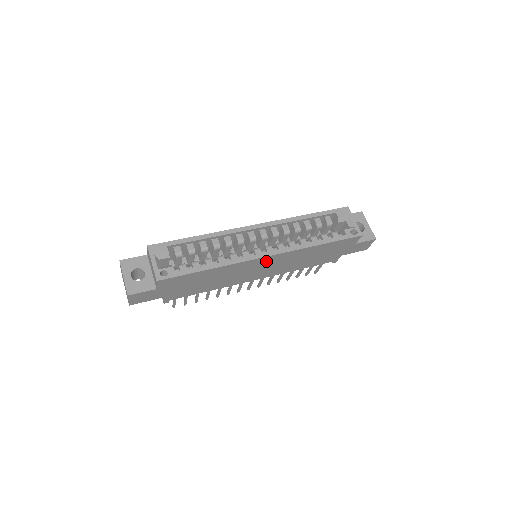
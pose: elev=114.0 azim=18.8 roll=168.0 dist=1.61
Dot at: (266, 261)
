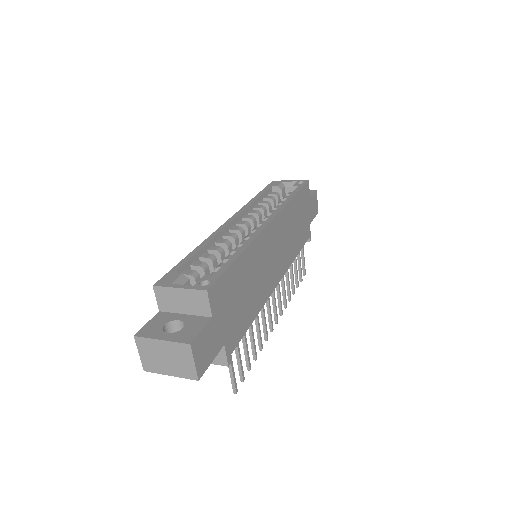
Dot at: (273, 234)
